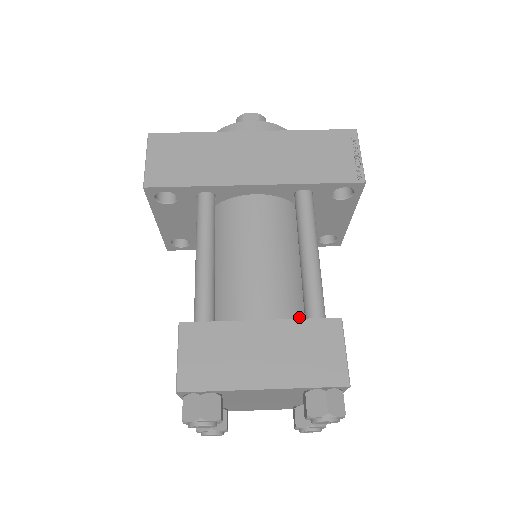
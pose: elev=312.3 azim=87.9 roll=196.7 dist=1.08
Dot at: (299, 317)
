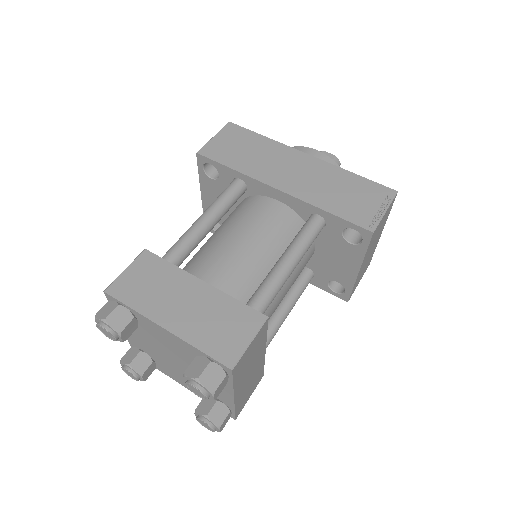
Dot at: occluded
